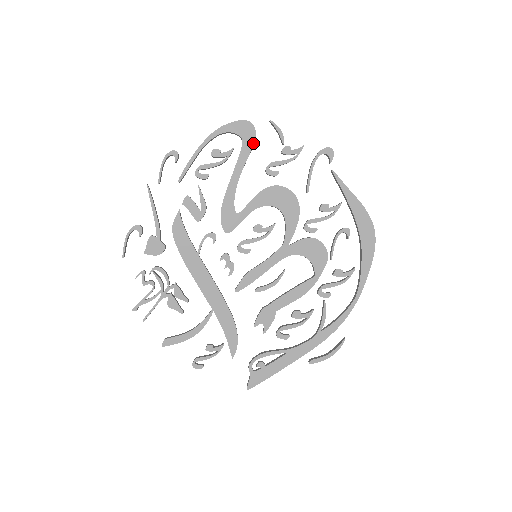
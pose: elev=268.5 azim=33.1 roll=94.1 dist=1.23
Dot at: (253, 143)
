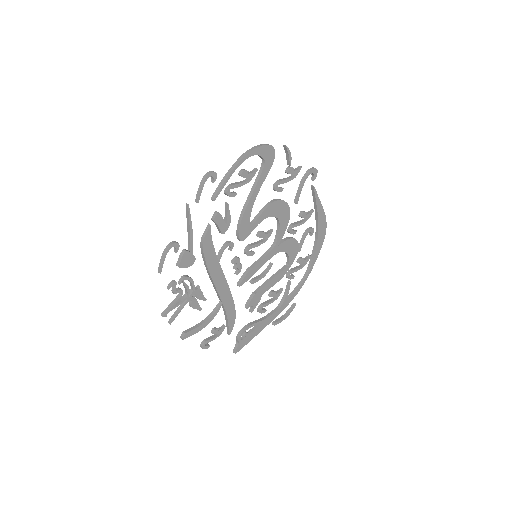
Dot at: (271, 165)
